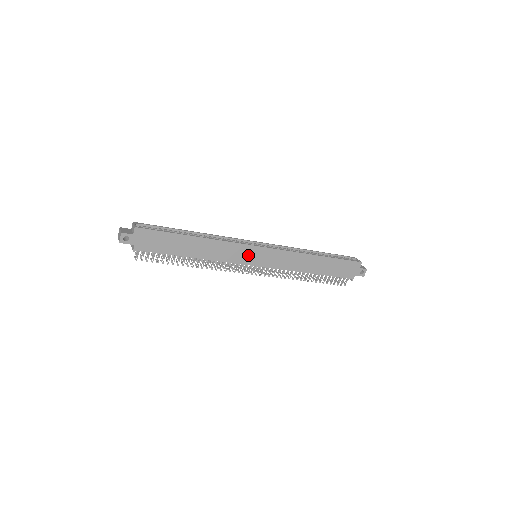
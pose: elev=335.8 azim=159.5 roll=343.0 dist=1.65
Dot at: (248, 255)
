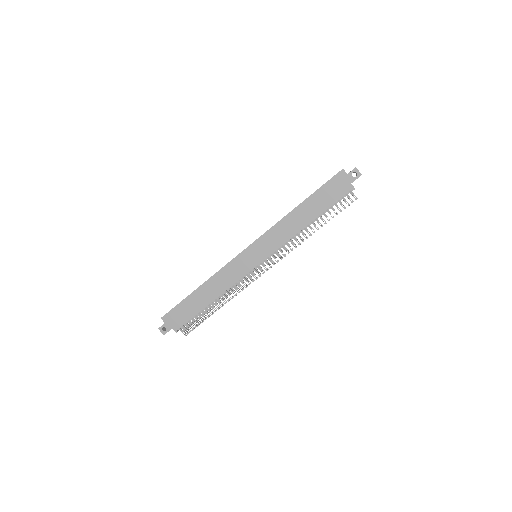
Dot at: (245, 262)
